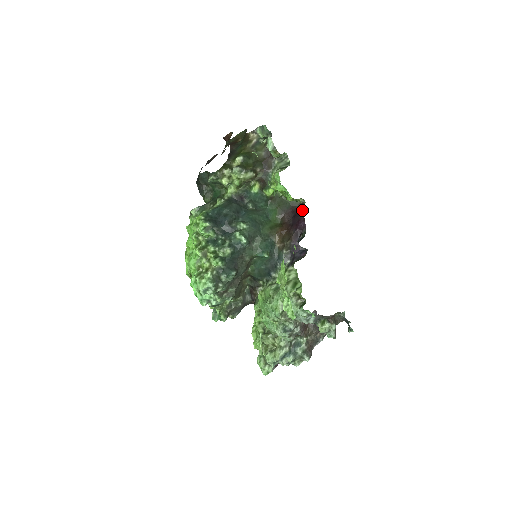
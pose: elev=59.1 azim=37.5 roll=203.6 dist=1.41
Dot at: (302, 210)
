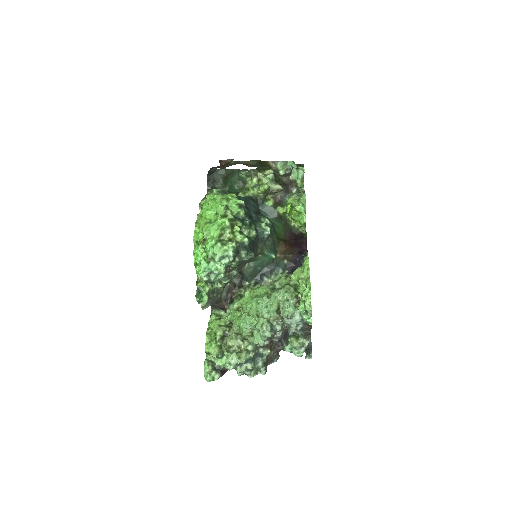
Dot at: (305, 236)
